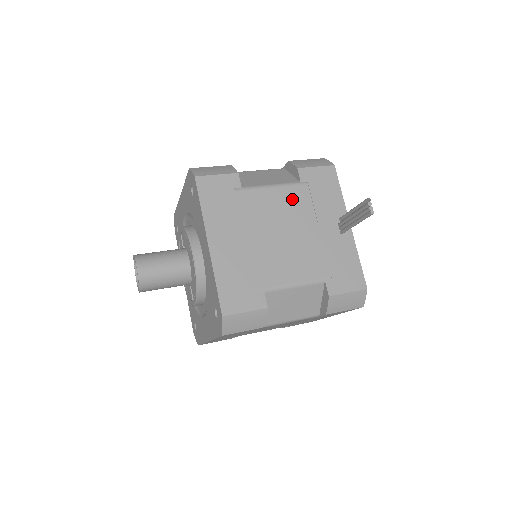
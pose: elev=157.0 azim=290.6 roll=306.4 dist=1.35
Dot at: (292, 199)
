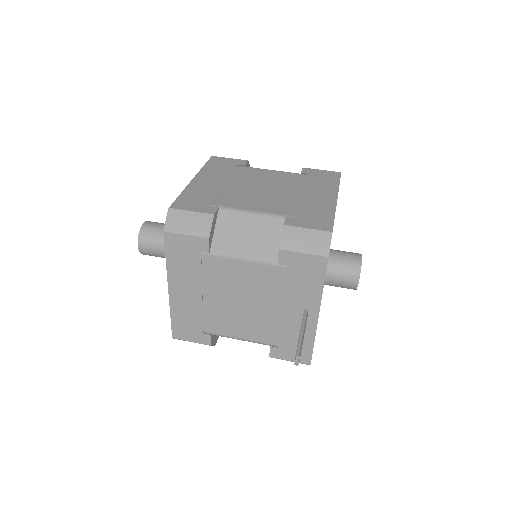
Dot at: (262, 276)
